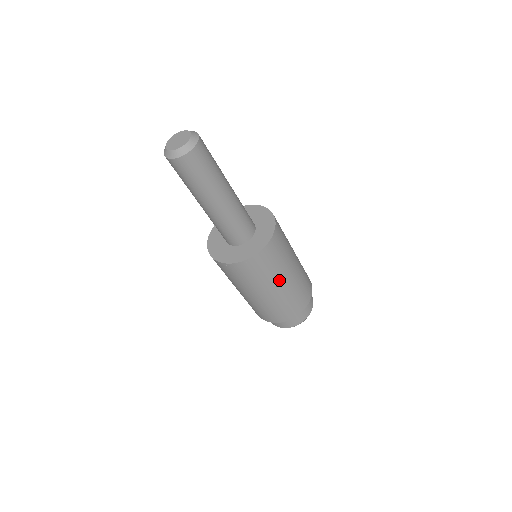
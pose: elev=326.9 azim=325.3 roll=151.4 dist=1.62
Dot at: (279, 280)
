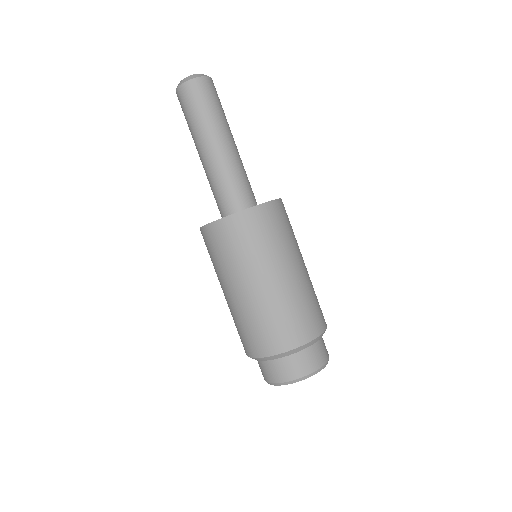
Dot at: (286, 261)
